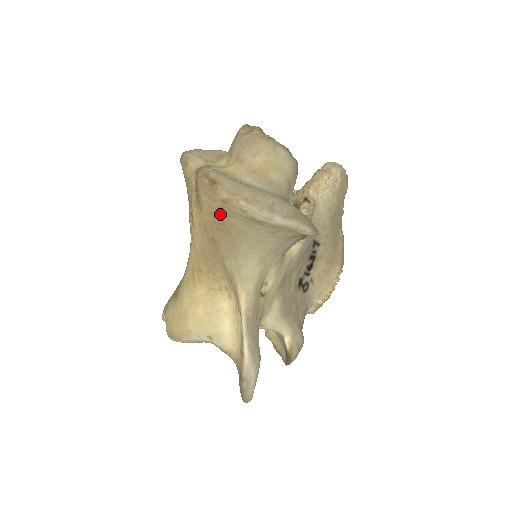
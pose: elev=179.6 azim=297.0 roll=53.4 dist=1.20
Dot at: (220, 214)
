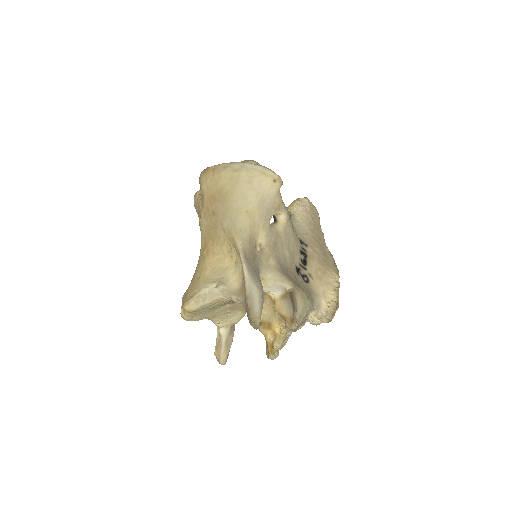
Dot at: (214, 184)
